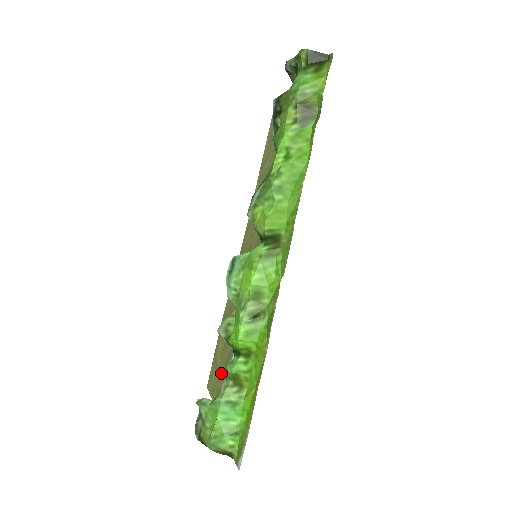
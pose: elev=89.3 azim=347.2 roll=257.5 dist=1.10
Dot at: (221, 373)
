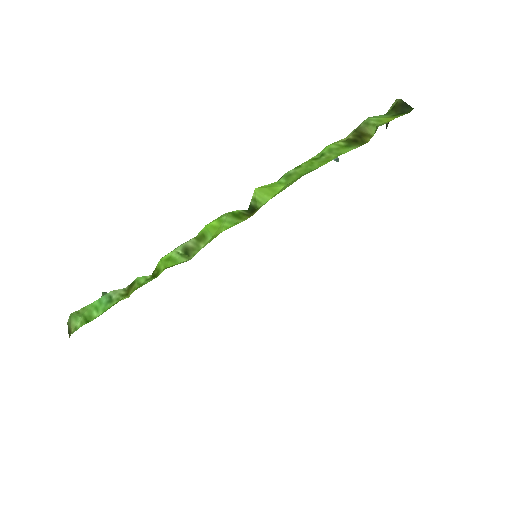
Dot at: occluded
